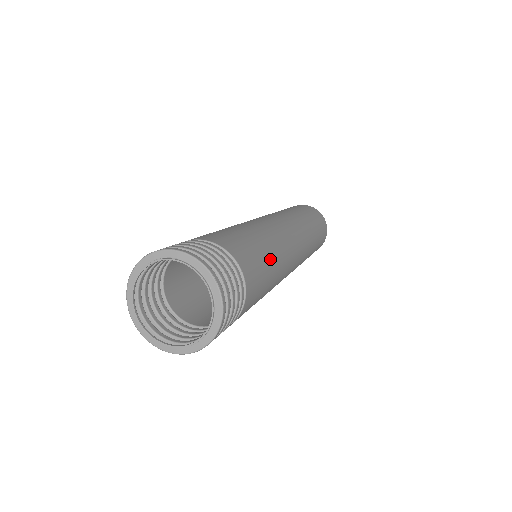
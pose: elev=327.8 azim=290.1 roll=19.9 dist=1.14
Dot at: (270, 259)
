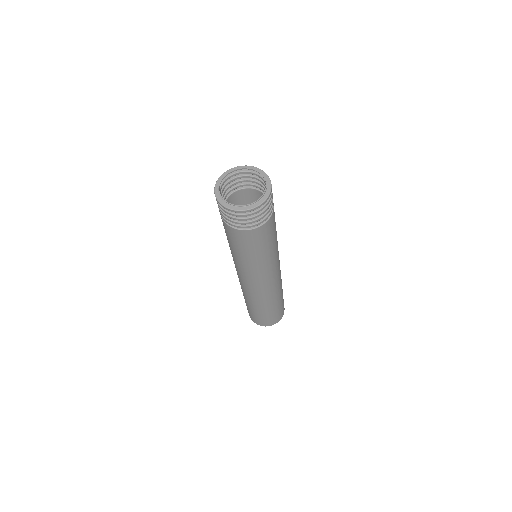
Dot at: occluded
